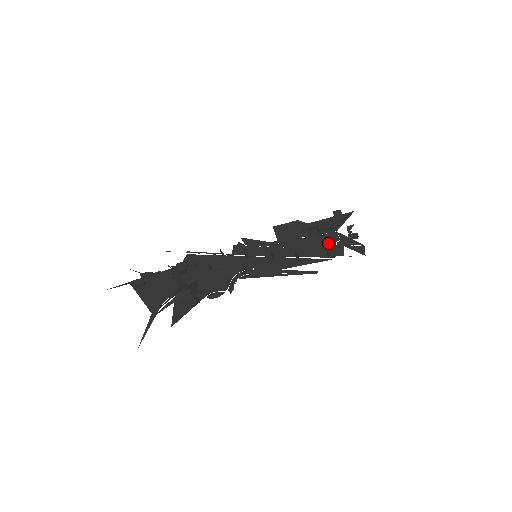
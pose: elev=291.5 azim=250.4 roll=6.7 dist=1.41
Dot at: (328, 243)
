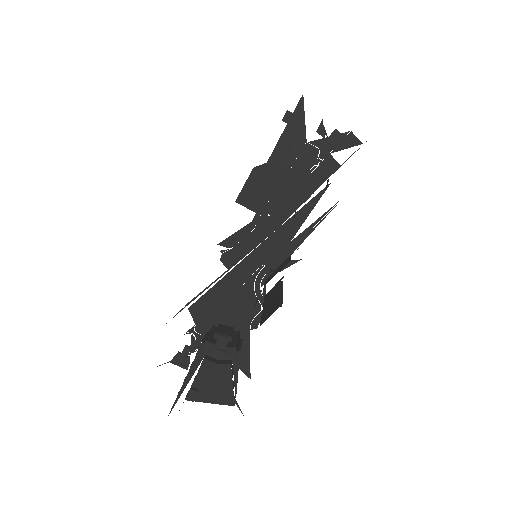
Dot at: (310, 166)
